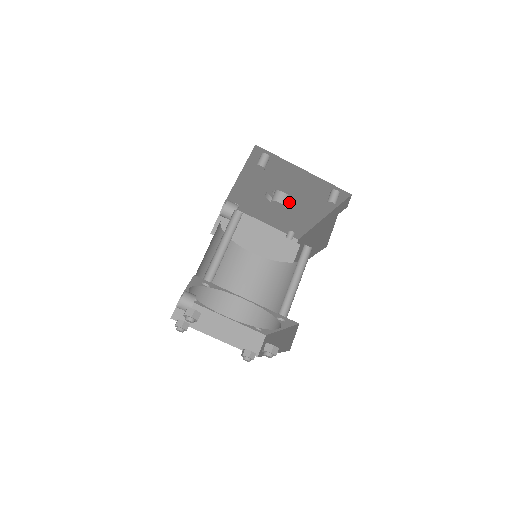
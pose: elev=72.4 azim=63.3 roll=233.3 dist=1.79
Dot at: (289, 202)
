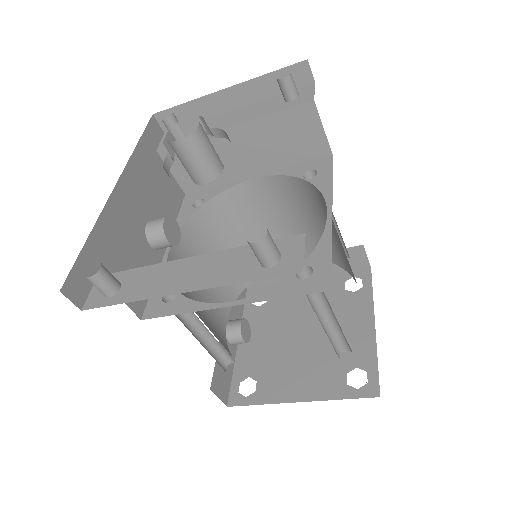
Dot at: occluded
